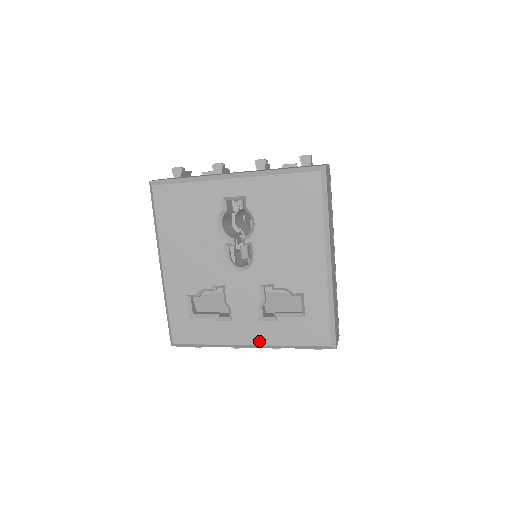
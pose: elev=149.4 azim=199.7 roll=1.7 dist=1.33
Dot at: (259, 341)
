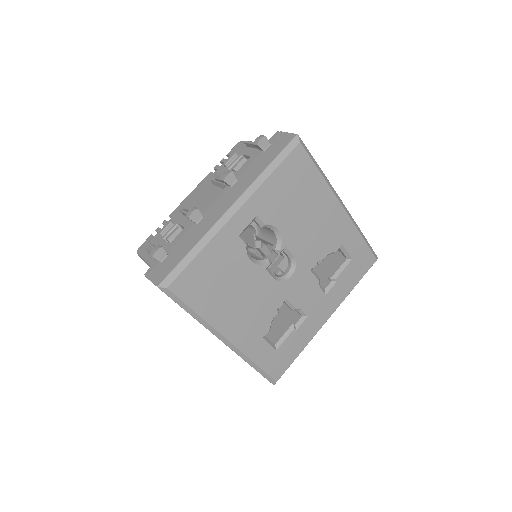
Dot at: (333, 308)
